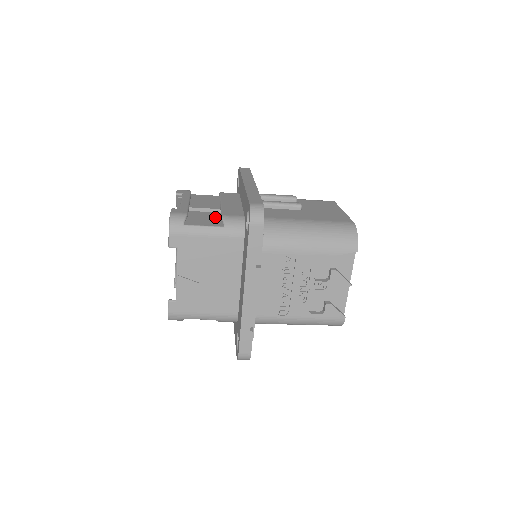
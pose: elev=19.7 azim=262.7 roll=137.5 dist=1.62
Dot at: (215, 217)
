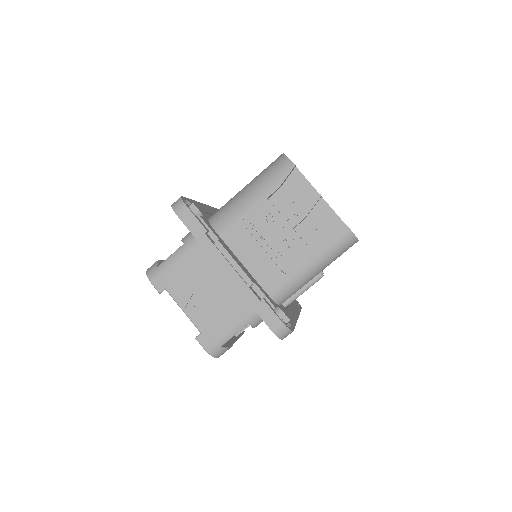
Dot at: occluded
